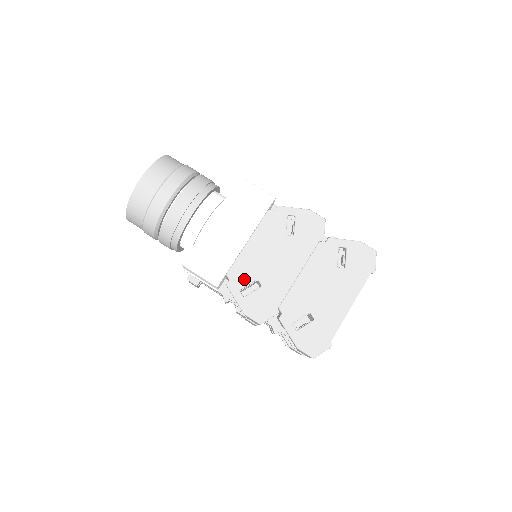
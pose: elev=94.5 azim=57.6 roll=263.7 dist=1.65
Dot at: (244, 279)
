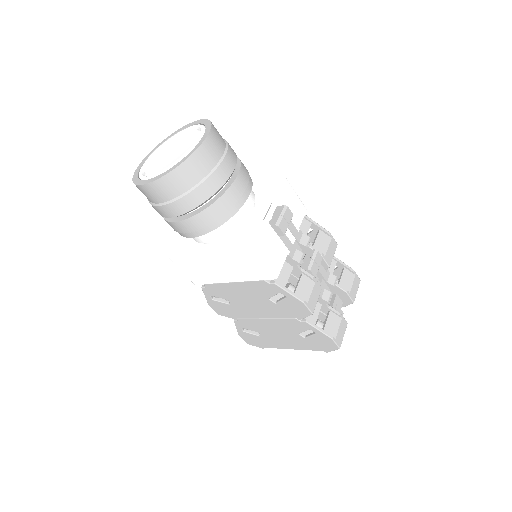
Dot at: (217, 294)
